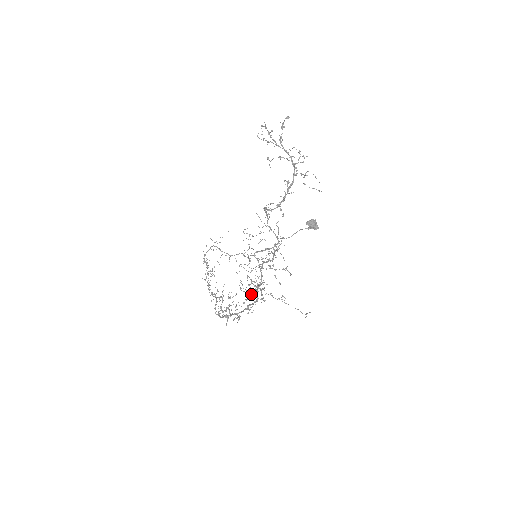
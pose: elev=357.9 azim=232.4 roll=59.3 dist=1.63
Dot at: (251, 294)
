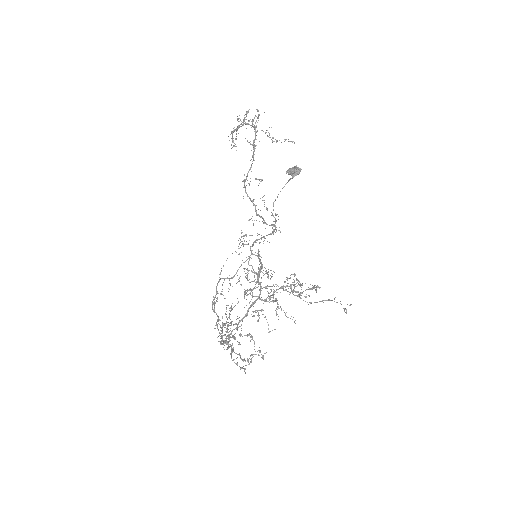
Dot at: occluded
